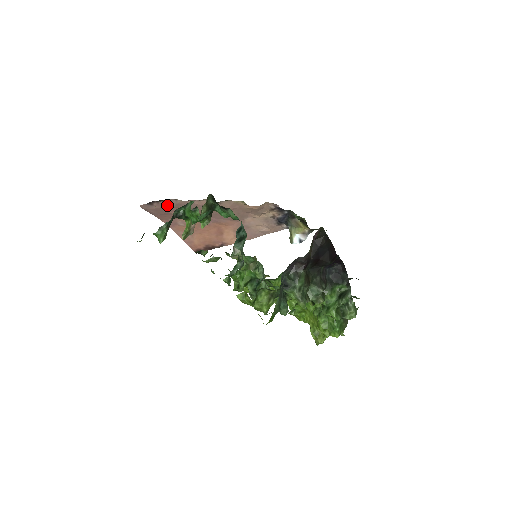
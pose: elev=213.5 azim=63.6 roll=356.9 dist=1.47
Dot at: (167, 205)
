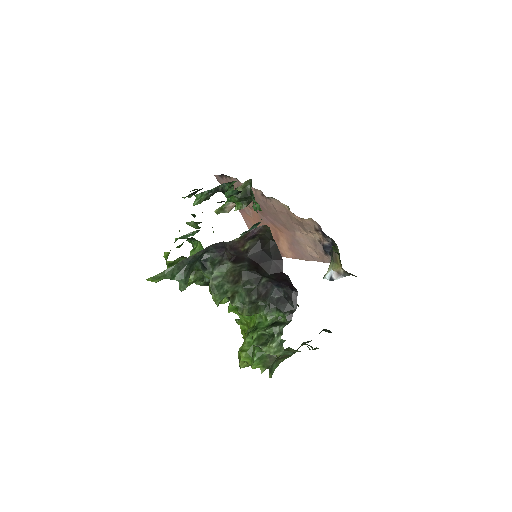
Dot at: occluded
